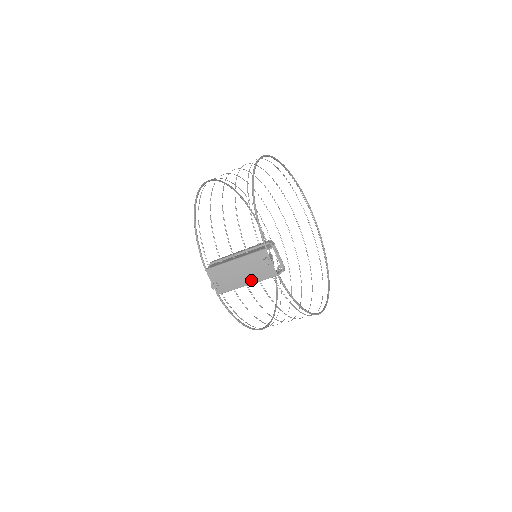
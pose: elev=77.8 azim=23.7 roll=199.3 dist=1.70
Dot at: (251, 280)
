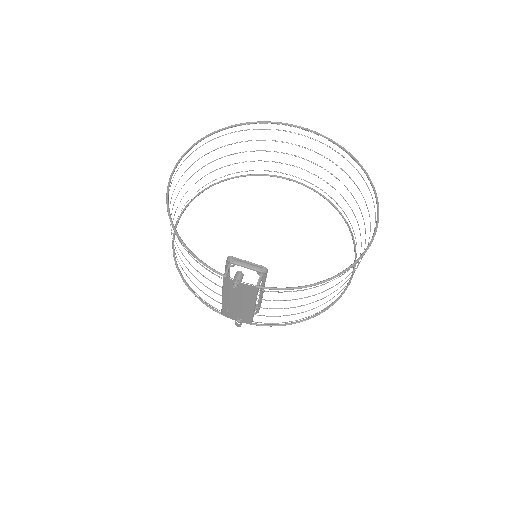
Dot at: (250, 303)
